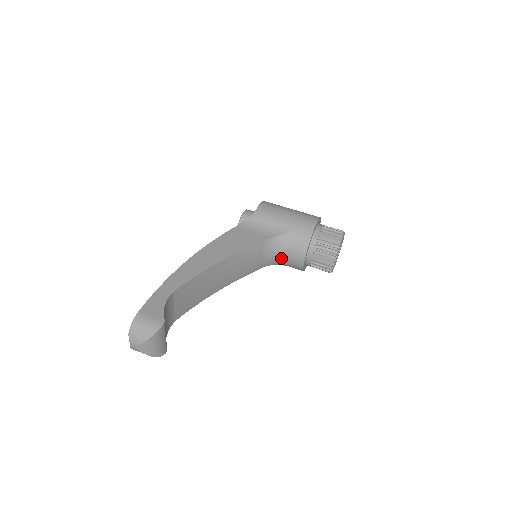
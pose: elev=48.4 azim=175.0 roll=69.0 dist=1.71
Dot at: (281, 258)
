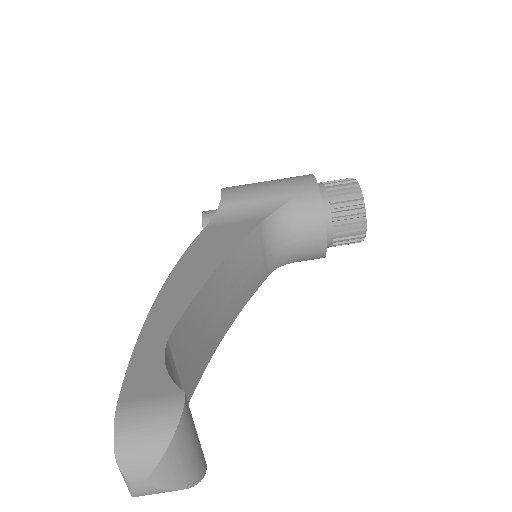
Dot at: (290, 247)
